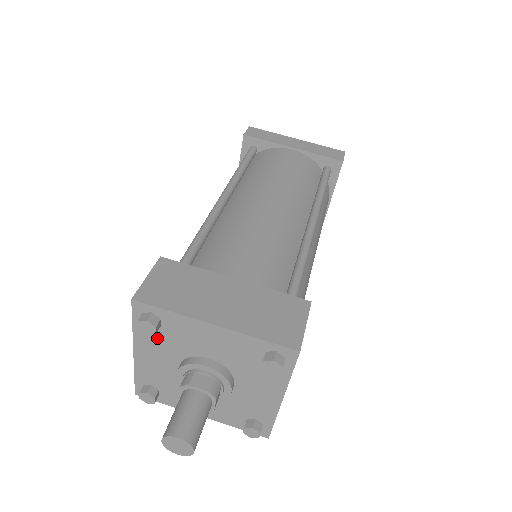
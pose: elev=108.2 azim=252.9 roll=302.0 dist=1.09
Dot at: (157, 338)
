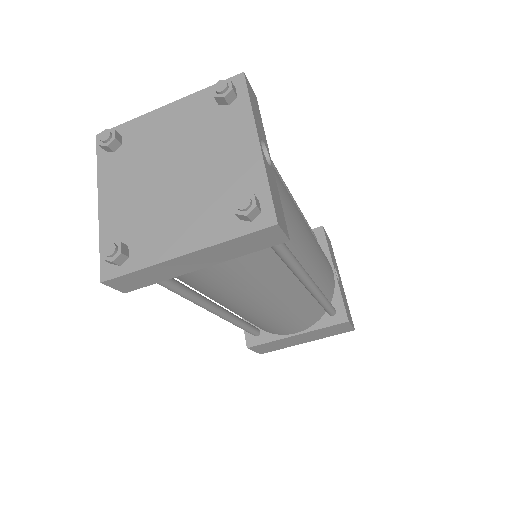
Dot at: occluded
